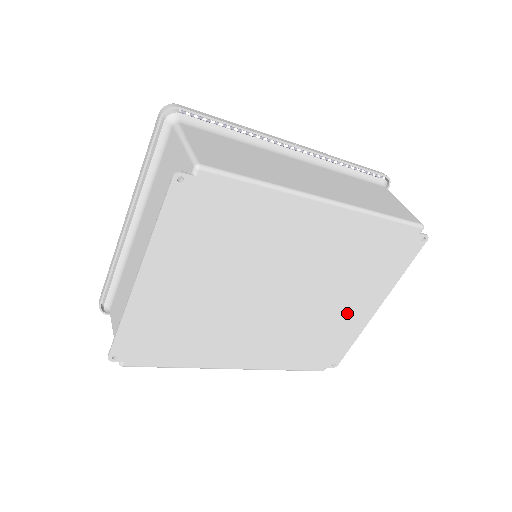
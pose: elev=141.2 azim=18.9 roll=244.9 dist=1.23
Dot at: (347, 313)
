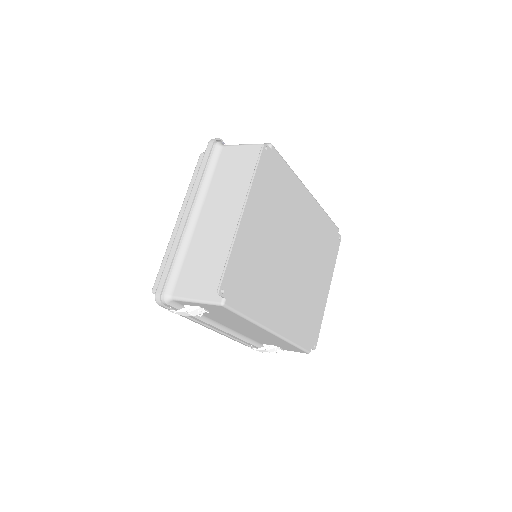
Dot at: (318, 291)
